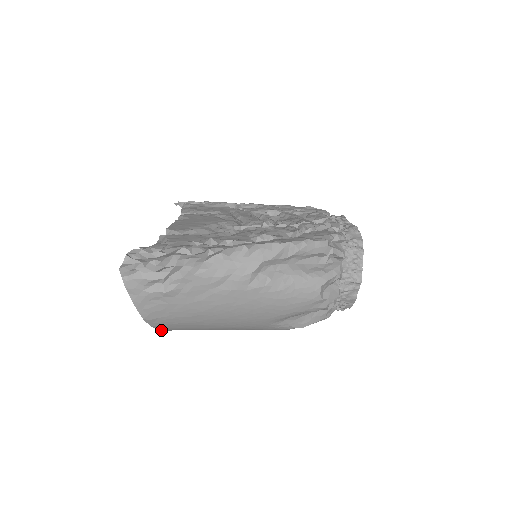
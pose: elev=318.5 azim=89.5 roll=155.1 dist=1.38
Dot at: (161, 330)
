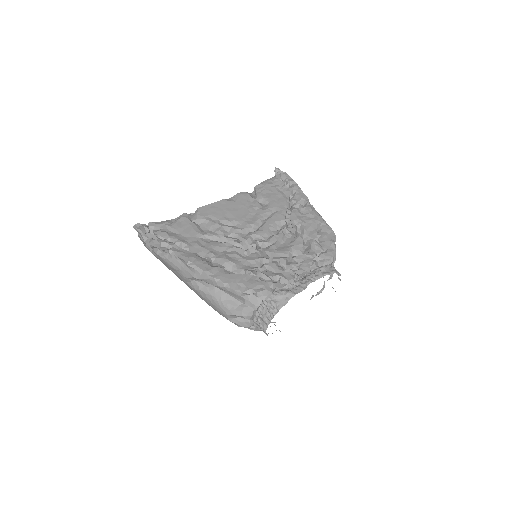
Dot at: occluded
